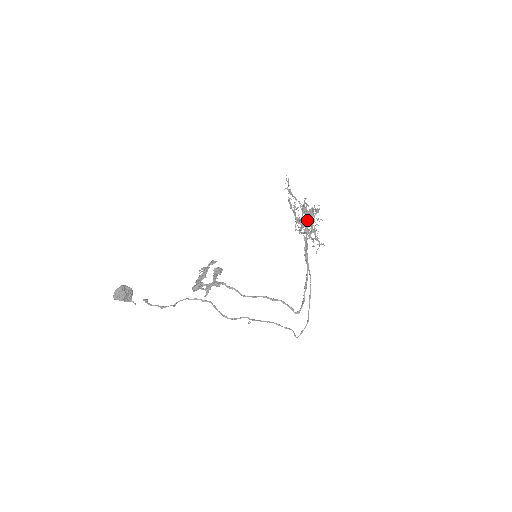
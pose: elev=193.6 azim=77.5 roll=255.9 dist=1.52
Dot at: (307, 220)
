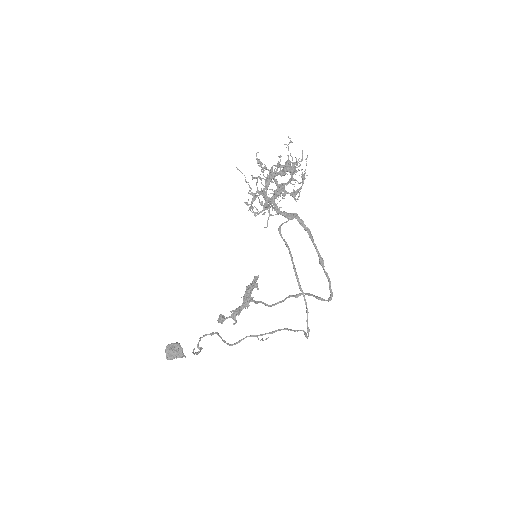
Dot at: occluded
